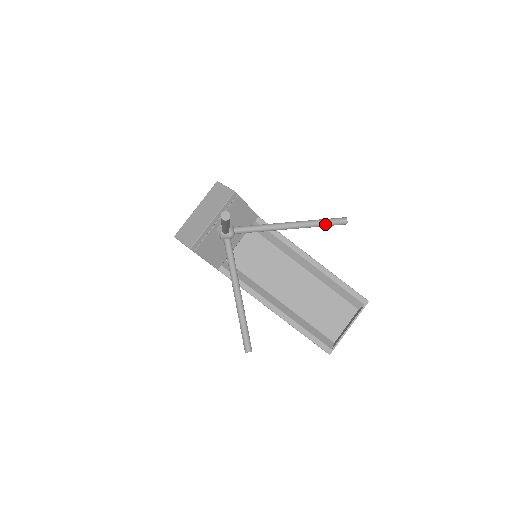
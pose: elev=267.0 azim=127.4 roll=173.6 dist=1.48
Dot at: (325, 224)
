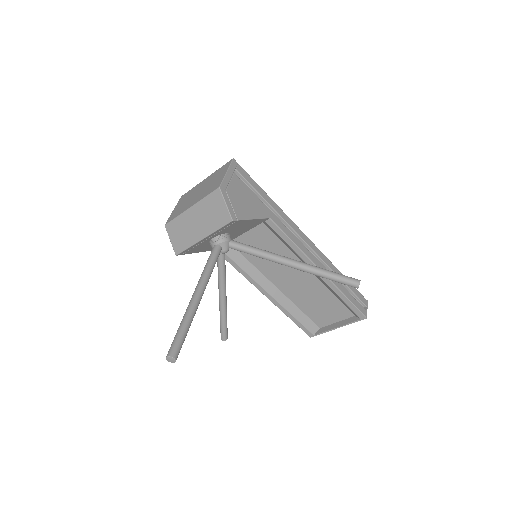
Dot at: (332, 280)
